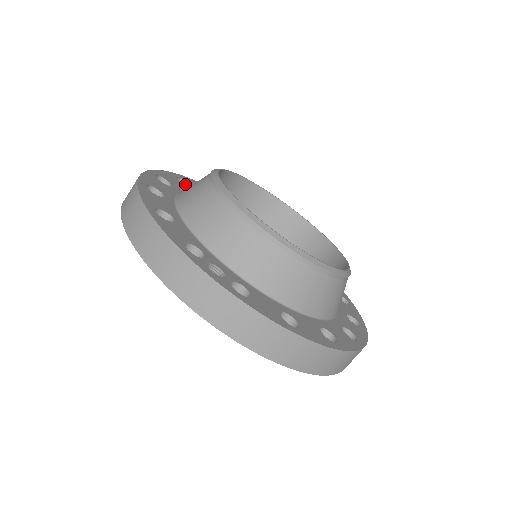
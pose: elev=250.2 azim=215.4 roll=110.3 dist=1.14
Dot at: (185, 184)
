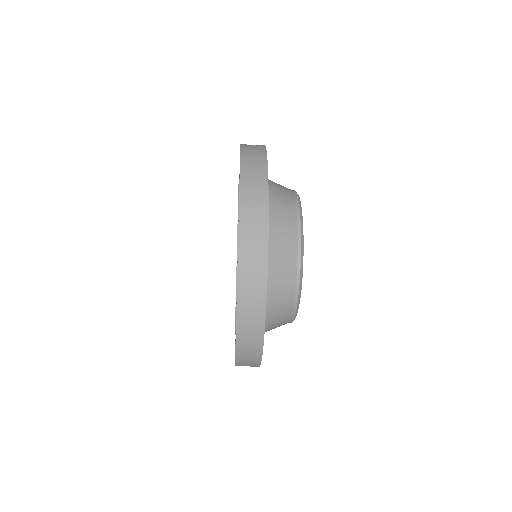
Dot at: occluded
